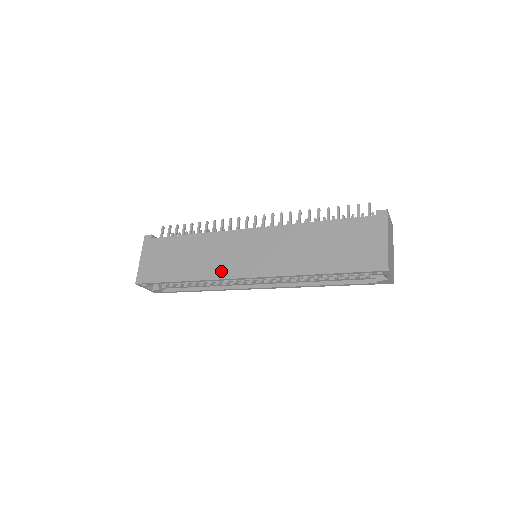
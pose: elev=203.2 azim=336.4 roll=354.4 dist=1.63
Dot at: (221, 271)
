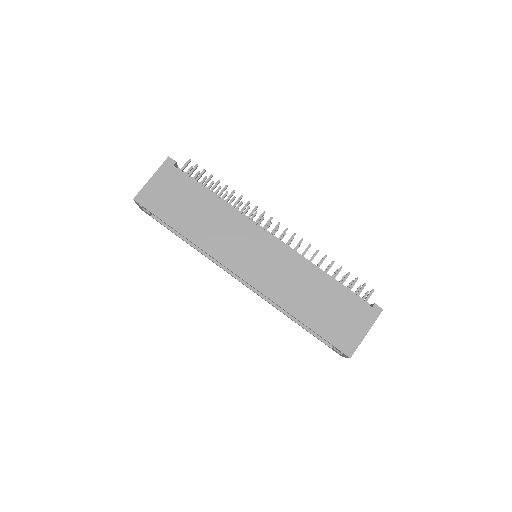
Dot at: (221, 253)
